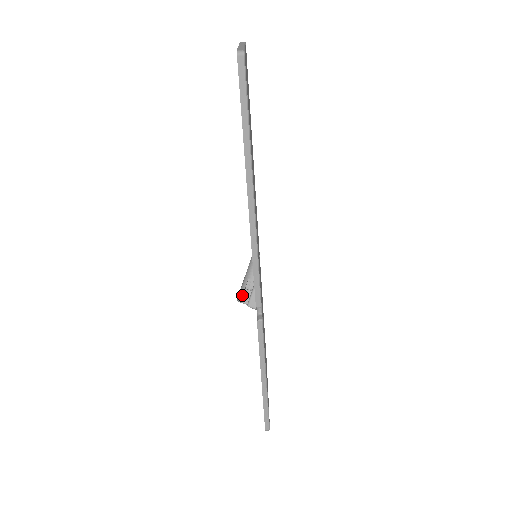
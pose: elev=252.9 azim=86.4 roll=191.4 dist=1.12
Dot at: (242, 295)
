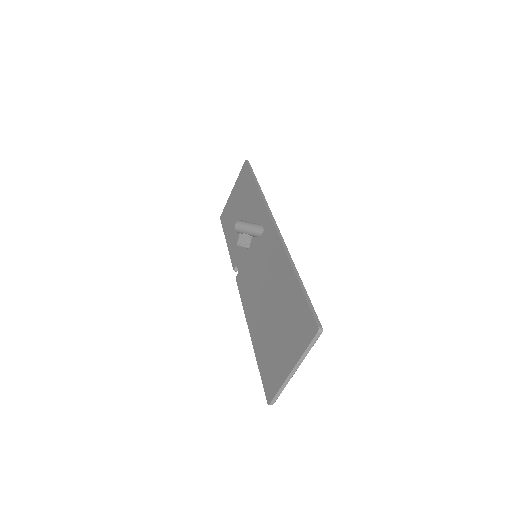
Dot at: (239, 232)
